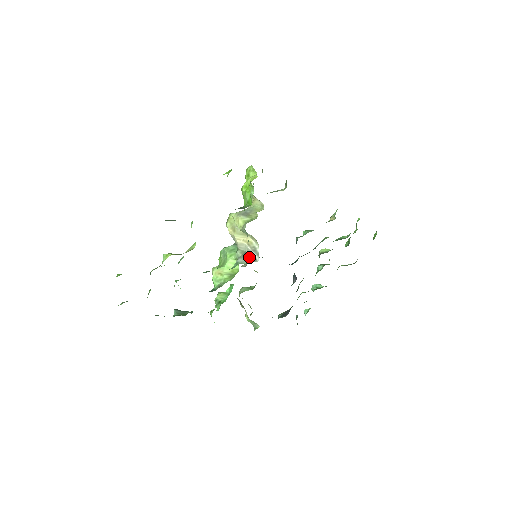
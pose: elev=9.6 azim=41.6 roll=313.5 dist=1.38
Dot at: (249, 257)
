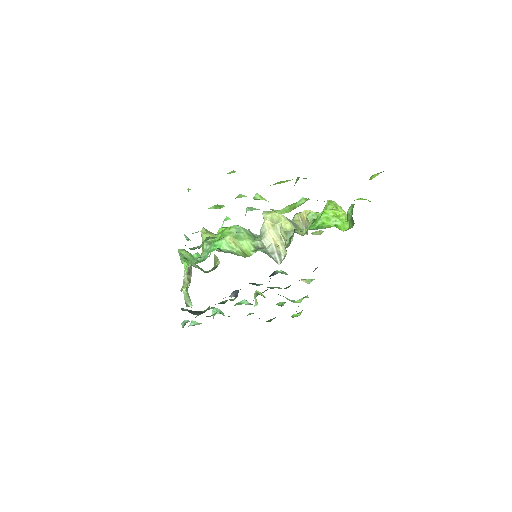
Dot at: (272, 255)
